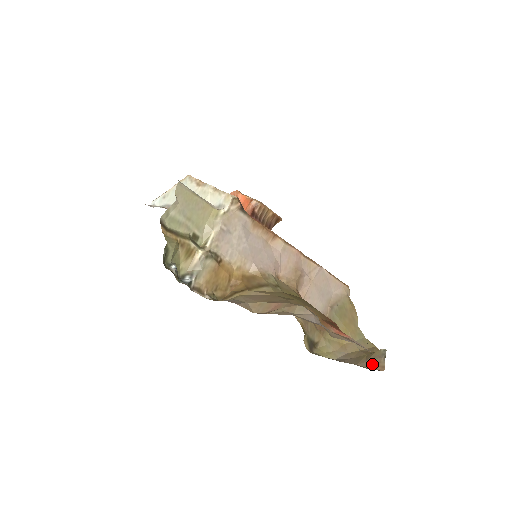
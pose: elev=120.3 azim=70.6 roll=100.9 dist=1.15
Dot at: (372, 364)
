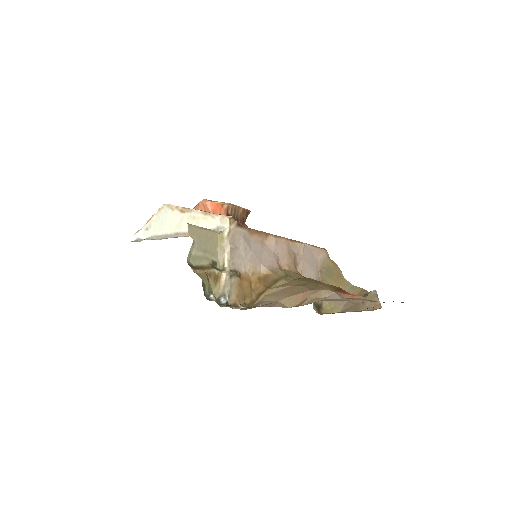
Dot at: (370, 306)
